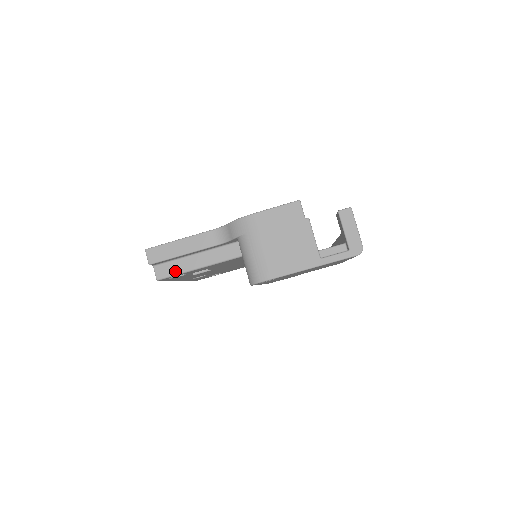
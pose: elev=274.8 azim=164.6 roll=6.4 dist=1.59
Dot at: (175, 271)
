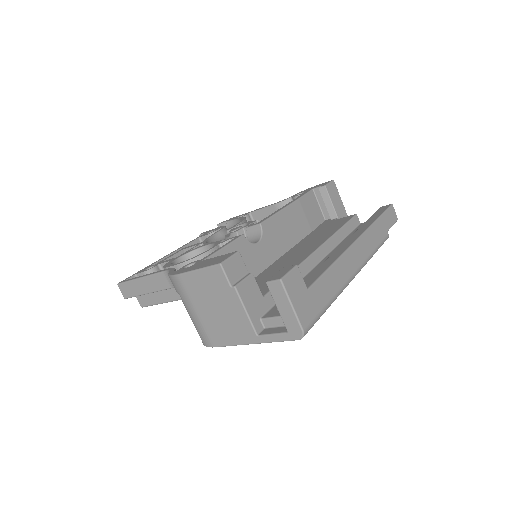
Dot at: (152, 302)
